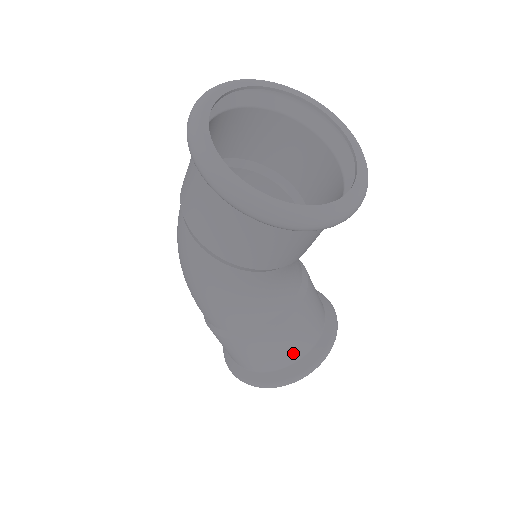
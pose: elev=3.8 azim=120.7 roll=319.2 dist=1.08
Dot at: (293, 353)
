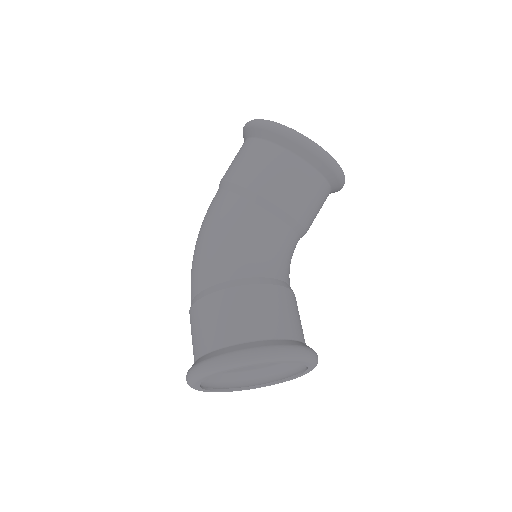
Dot at: (267, 326)
